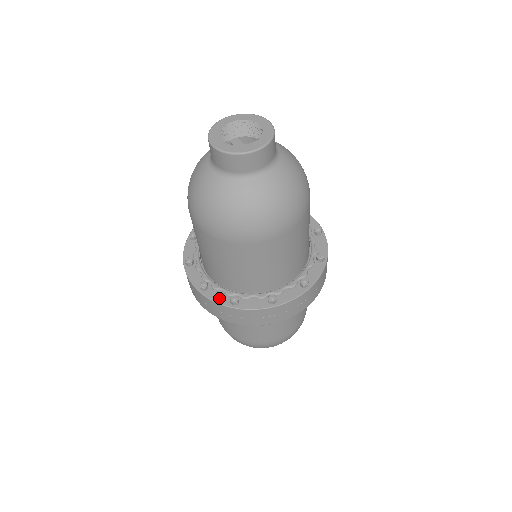
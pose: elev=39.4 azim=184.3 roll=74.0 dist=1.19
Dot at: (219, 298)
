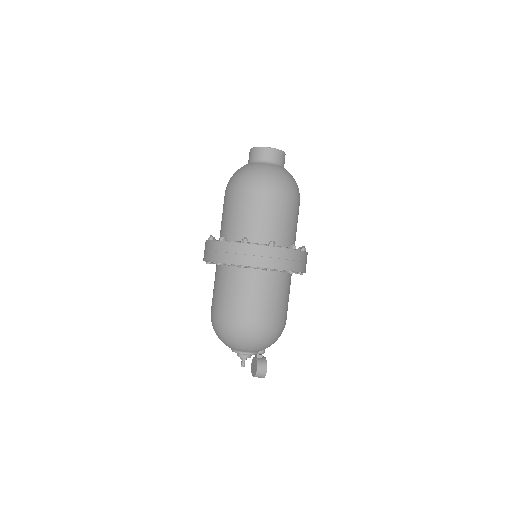
Dot at: occluded
